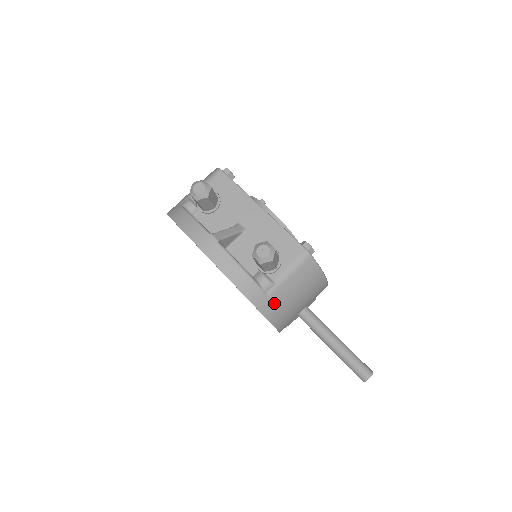
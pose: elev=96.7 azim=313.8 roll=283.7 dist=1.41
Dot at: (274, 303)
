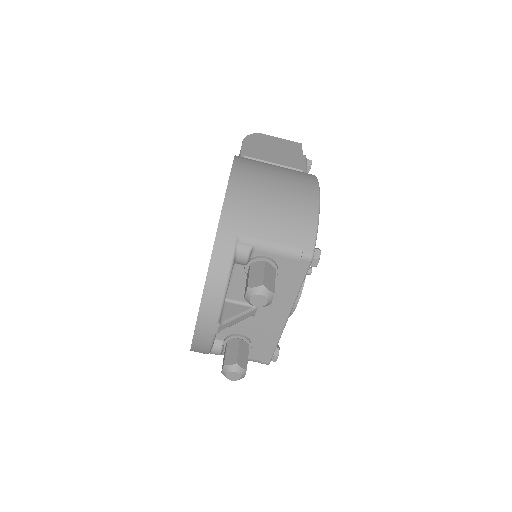
Dot at: occluded
